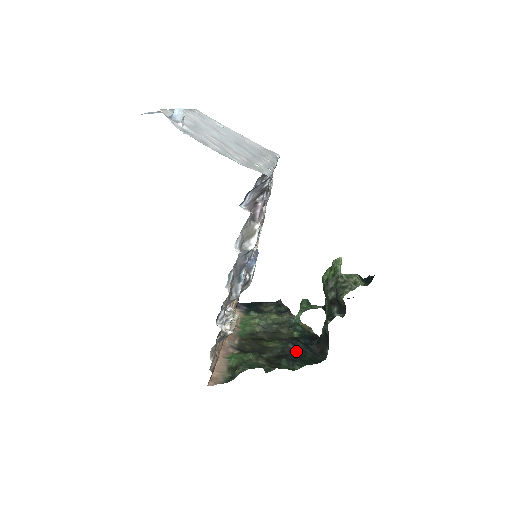
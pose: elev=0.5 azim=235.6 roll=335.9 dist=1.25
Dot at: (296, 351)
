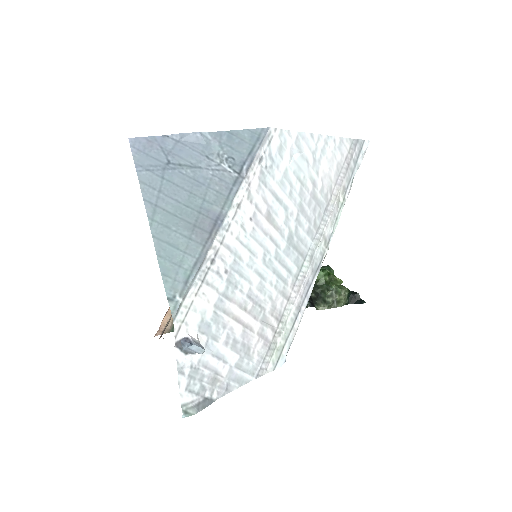
Dot at: occluded
